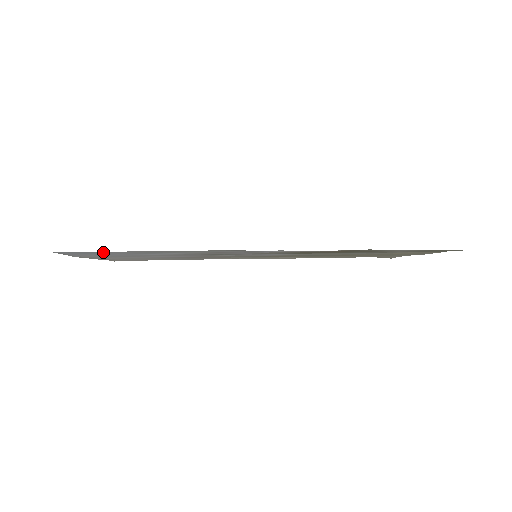
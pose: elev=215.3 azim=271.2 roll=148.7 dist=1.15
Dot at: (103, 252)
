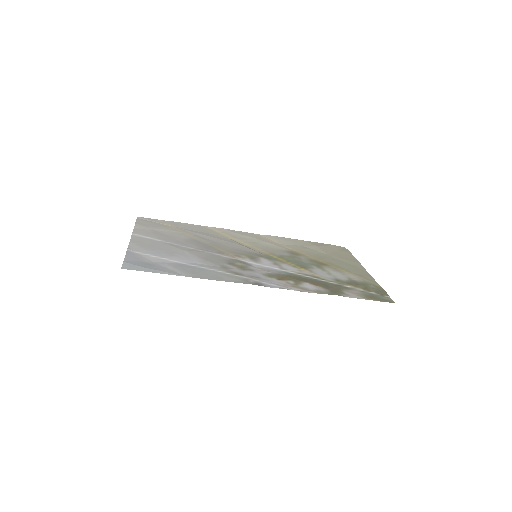
Dot at: (161, 269)
